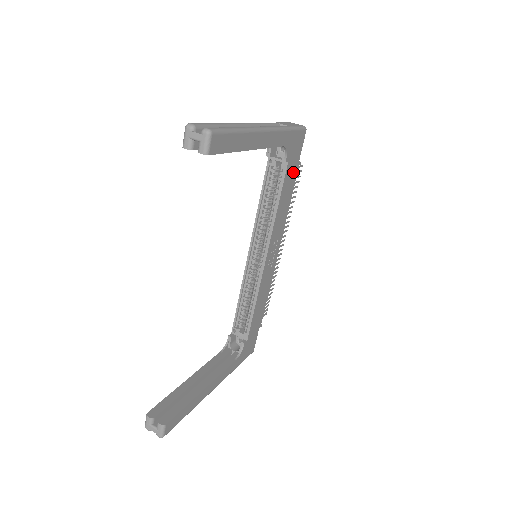
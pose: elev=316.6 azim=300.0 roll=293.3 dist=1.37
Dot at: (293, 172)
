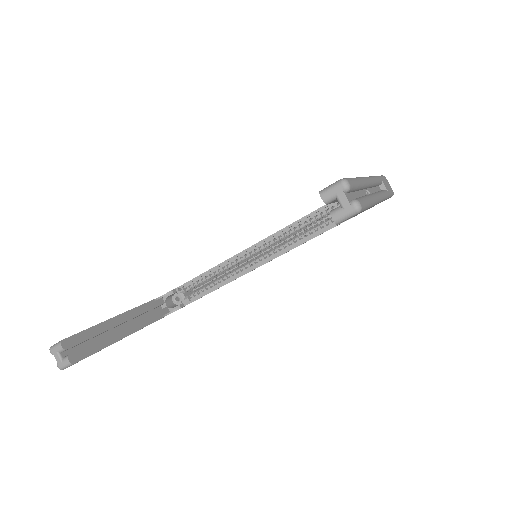
Dot at: occluded
